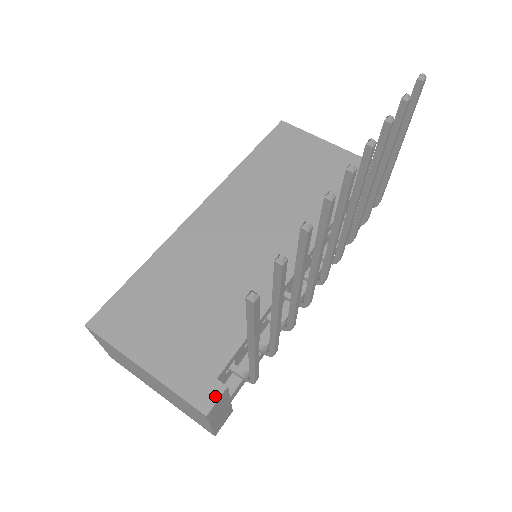
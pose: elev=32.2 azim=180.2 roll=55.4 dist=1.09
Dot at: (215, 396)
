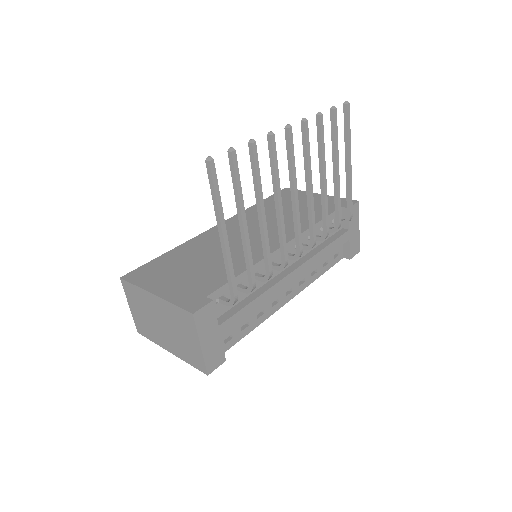
Dot at: (202, 304)
